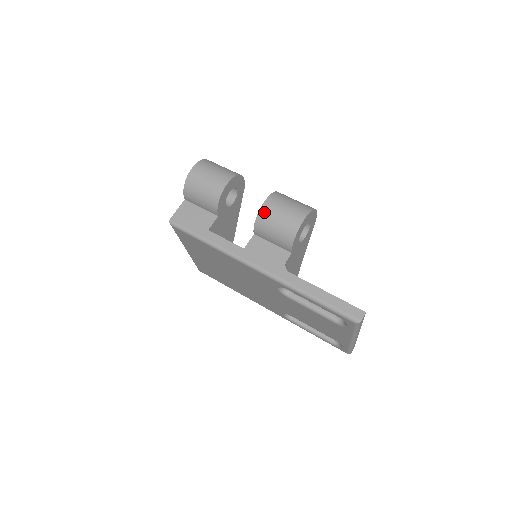
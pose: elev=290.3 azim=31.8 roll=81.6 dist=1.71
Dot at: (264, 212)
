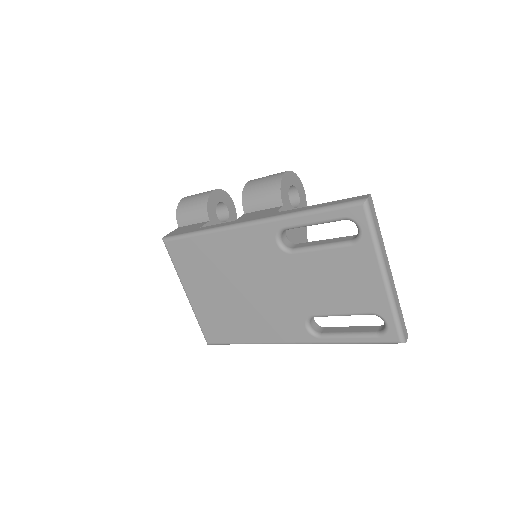
Dot at: (249, 185)
